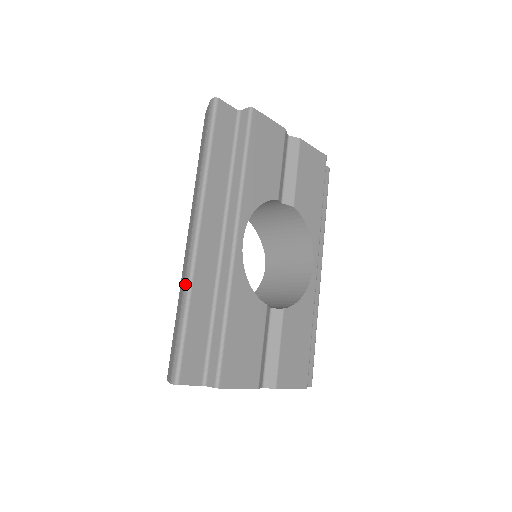
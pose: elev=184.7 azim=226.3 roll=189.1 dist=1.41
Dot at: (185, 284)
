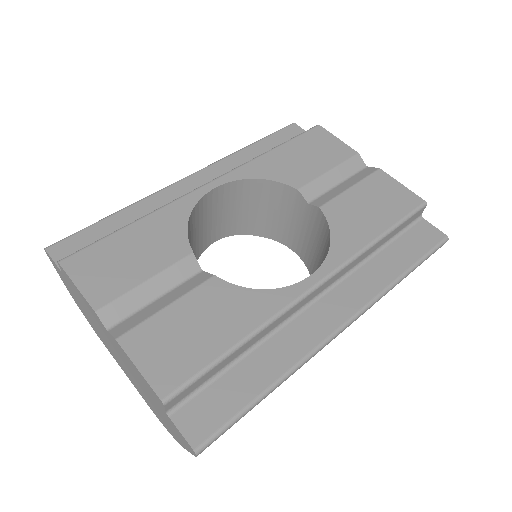
Dot at: occluded
